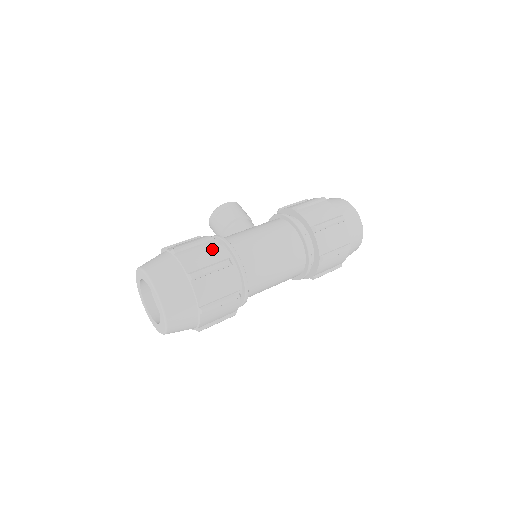
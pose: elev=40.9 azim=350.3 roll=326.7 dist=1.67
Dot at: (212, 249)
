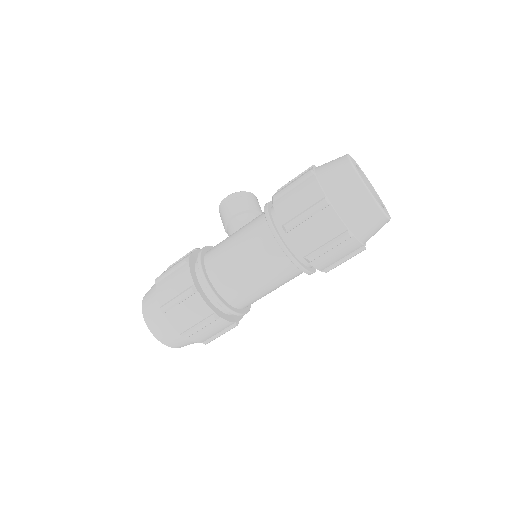
Dot at: (182, 276)
